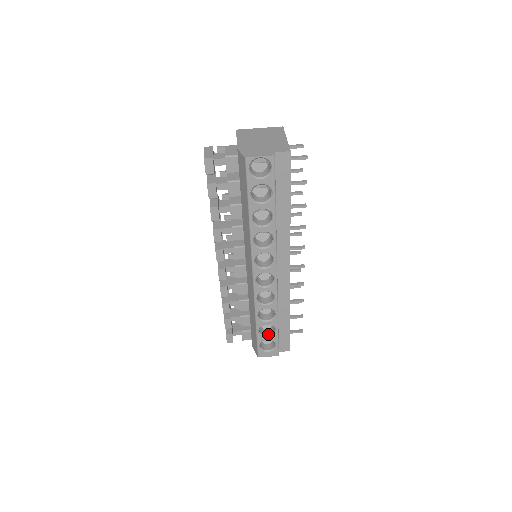
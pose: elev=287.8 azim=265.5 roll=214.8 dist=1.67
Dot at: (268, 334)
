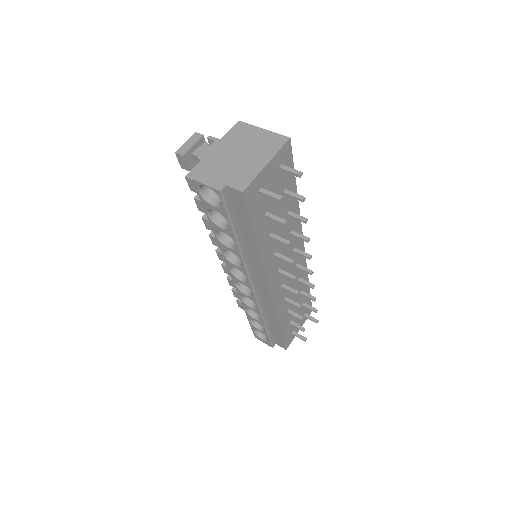
Dot at: (261, 327)
